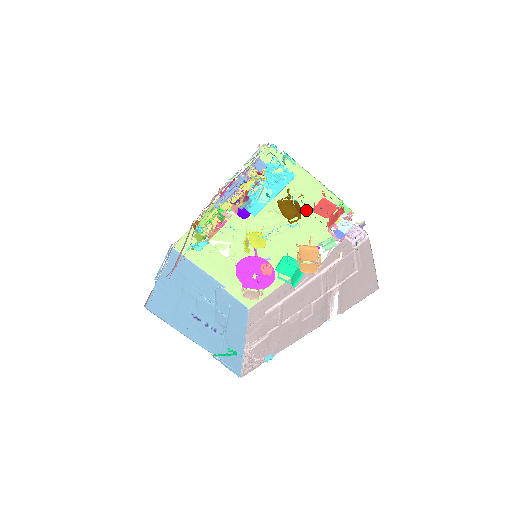
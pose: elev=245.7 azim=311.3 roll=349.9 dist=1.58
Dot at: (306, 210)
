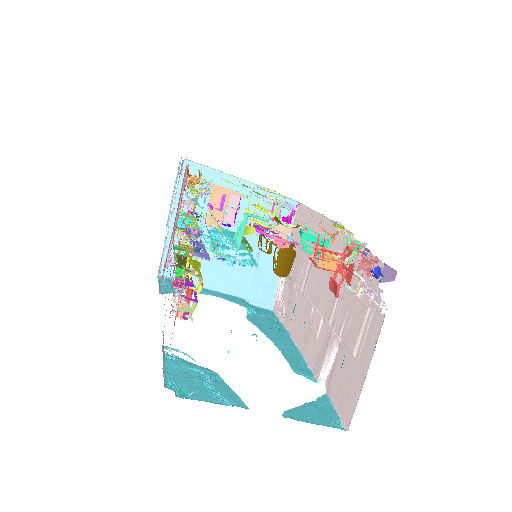
Dot at: occluded
